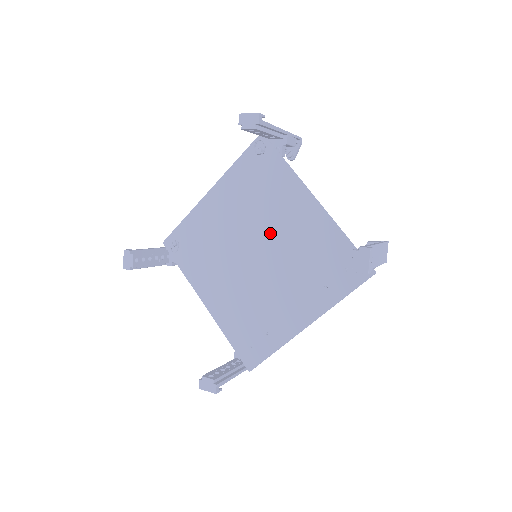
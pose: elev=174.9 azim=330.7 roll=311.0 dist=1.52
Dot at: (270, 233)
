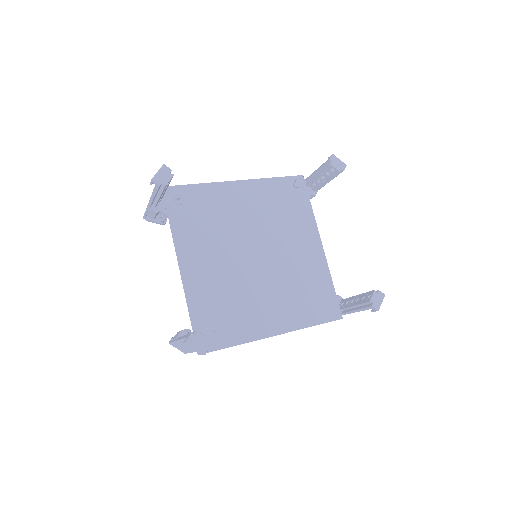
Dot at: (278, 246)
